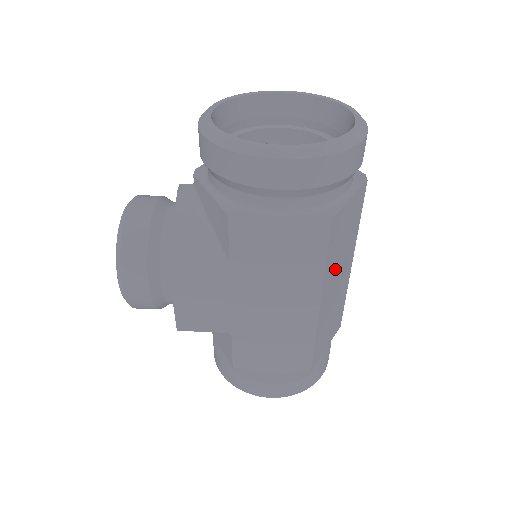
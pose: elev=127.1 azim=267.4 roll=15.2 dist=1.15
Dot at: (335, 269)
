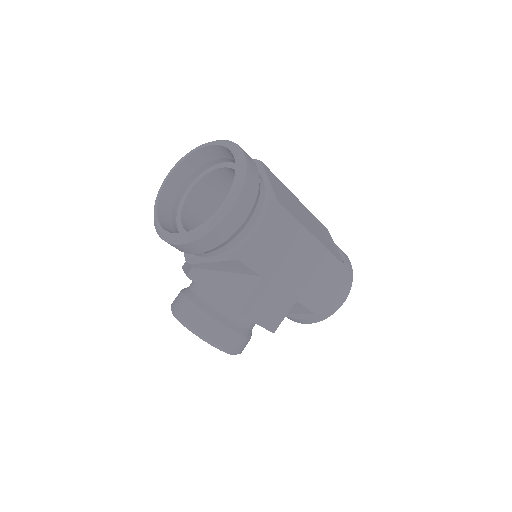
Dot at: (300, 215)
